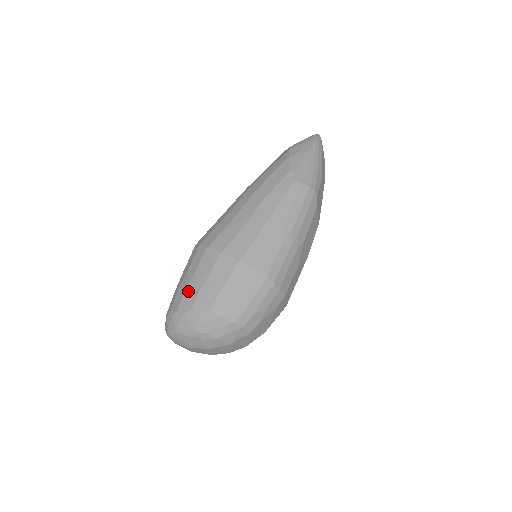
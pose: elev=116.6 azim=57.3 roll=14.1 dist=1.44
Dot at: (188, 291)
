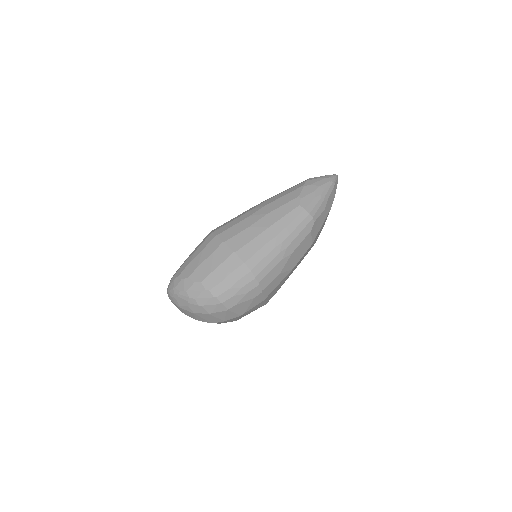
Dot at: (191, 264)
